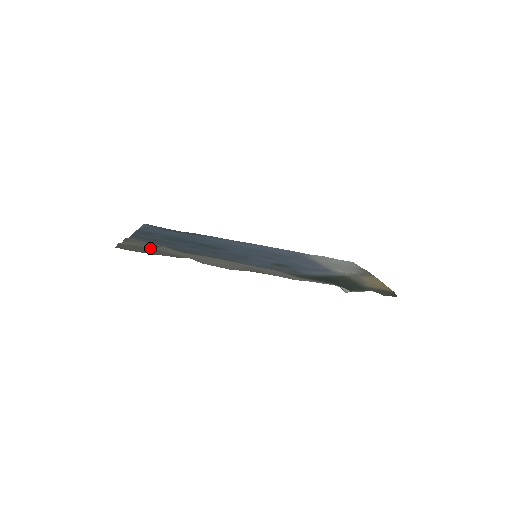
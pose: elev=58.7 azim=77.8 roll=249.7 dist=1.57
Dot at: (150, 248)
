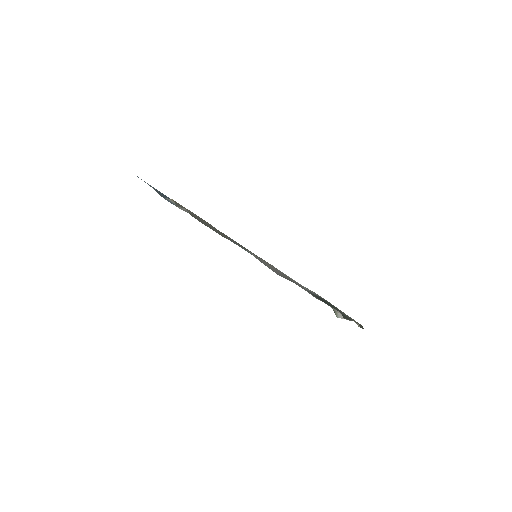
Dot at: occluded
